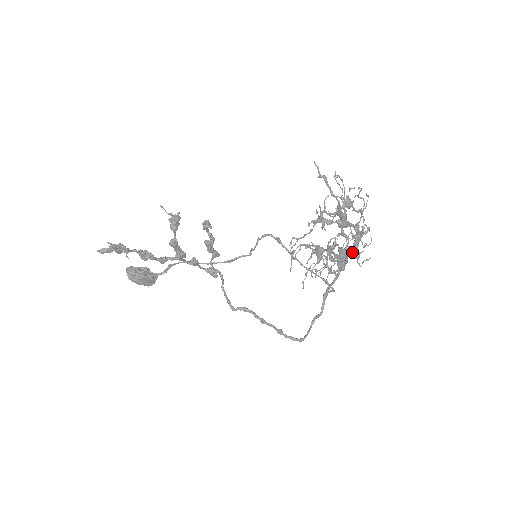
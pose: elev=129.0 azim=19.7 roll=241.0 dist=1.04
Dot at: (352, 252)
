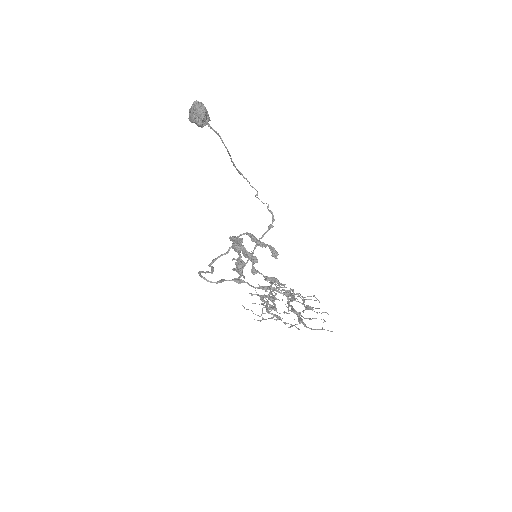
Dot at: (274, 290)
